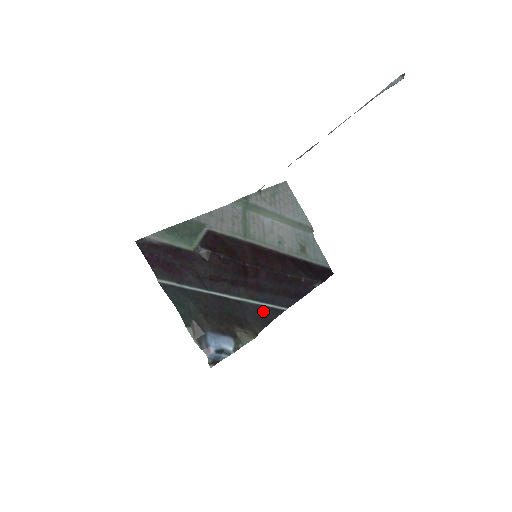
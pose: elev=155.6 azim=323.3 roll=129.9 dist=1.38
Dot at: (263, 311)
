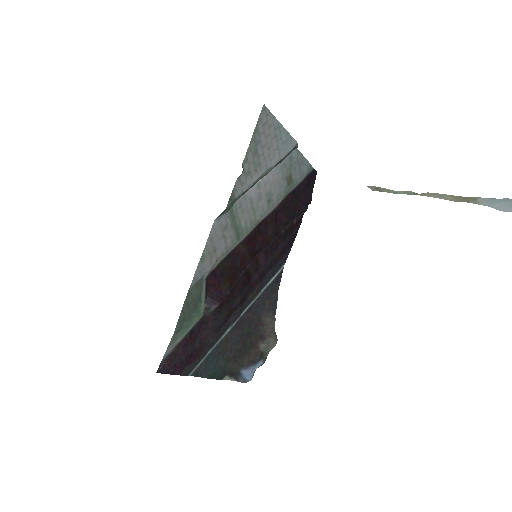
Dot at: (269, 293)
